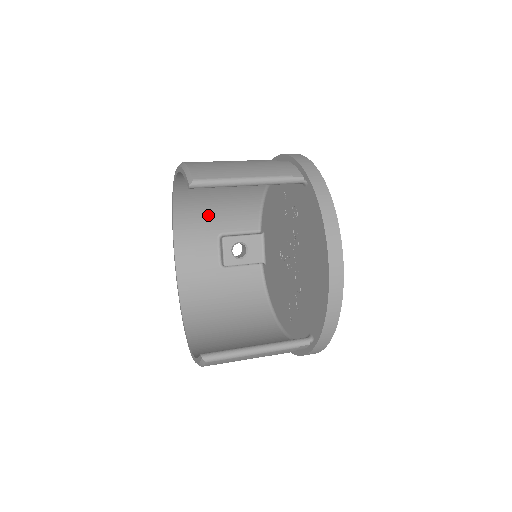
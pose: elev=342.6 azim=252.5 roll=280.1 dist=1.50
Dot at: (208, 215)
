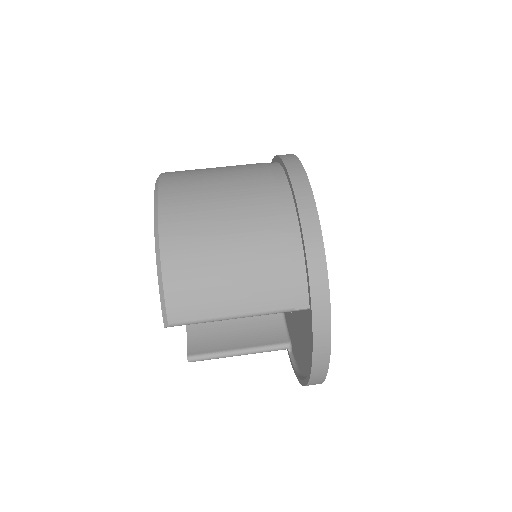
Dot at: occluded
